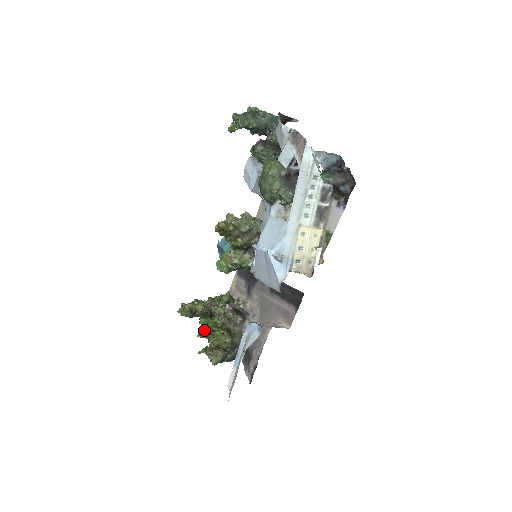
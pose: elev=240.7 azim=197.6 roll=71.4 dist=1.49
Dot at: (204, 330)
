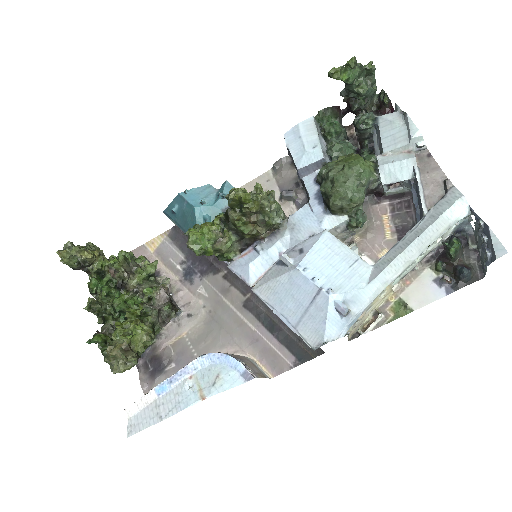
Dot at: (100, 303)
